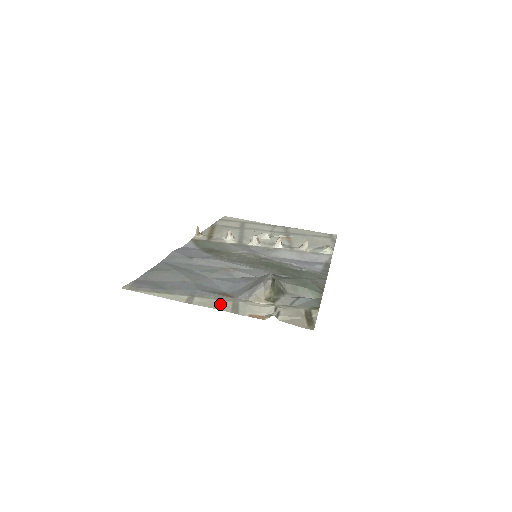
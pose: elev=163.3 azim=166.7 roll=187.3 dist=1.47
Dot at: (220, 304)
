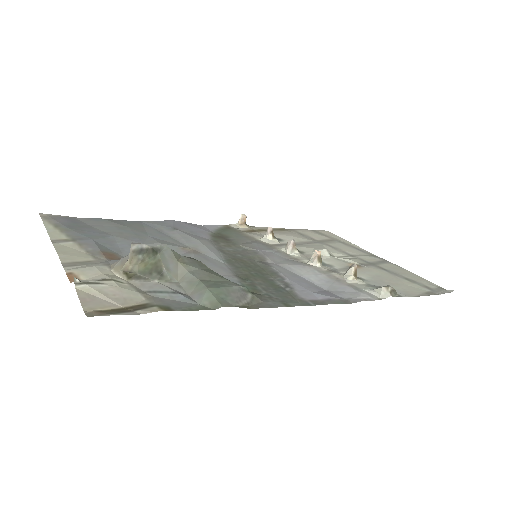
Dot at: (76, 254)
